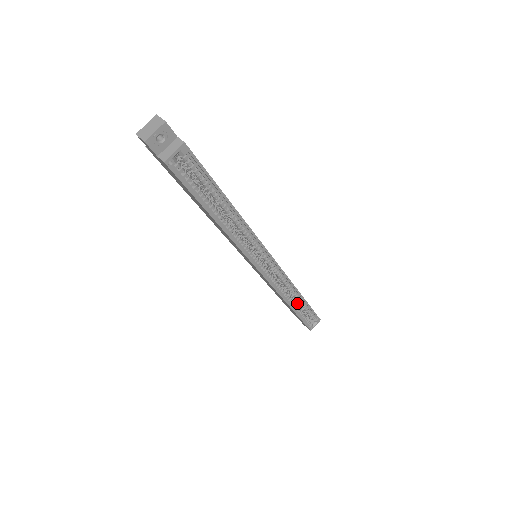
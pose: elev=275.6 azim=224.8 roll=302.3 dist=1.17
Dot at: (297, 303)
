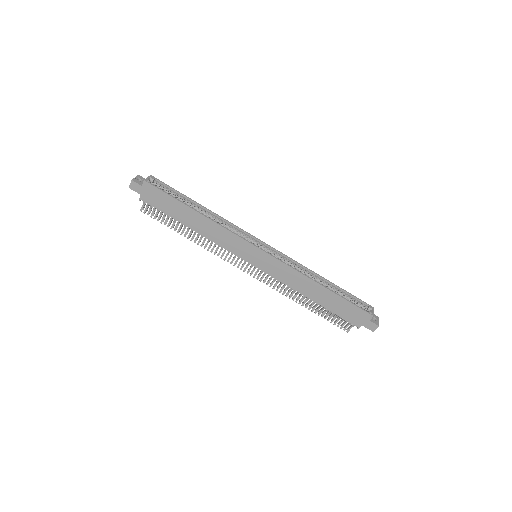
Dot at: occluded
